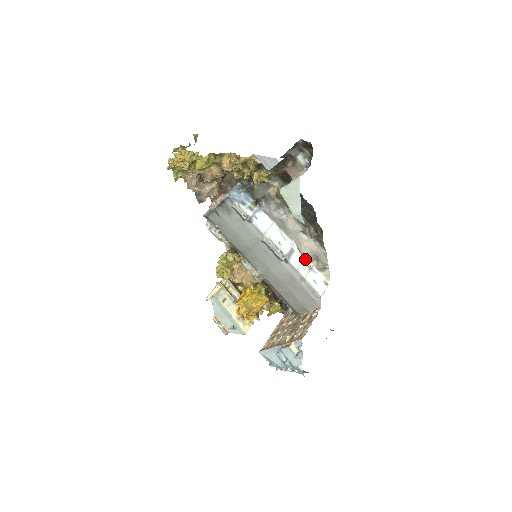
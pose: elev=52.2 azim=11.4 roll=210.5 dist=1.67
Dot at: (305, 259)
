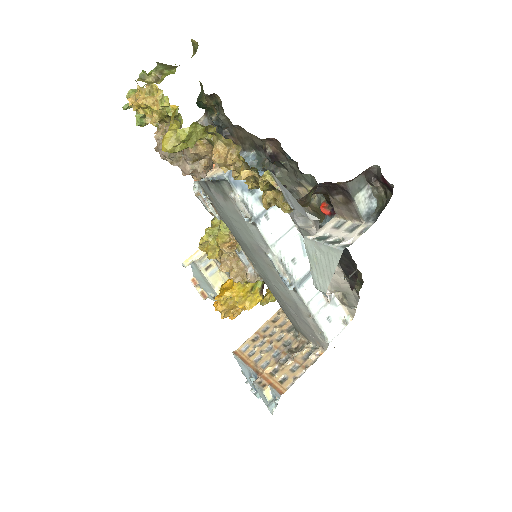
Dot at: occluded
